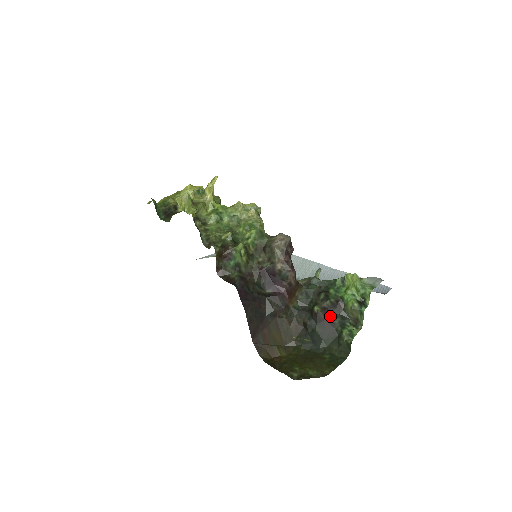
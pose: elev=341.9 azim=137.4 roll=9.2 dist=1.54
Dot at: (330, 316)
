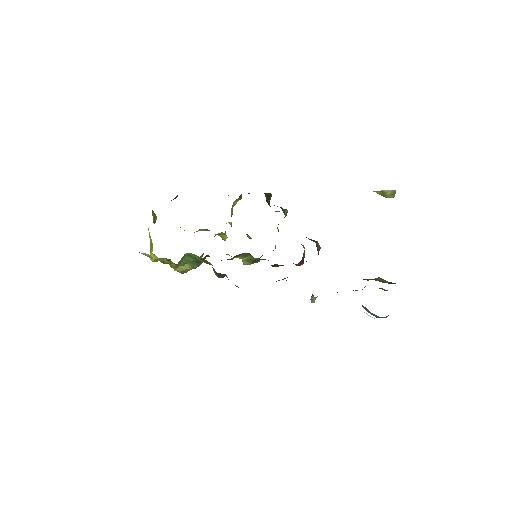
Dot at: occluded
